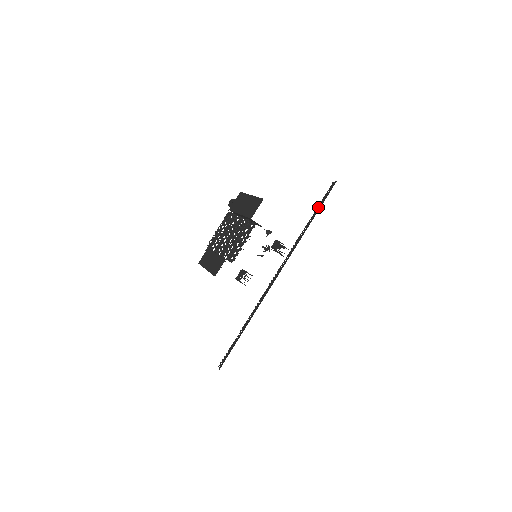
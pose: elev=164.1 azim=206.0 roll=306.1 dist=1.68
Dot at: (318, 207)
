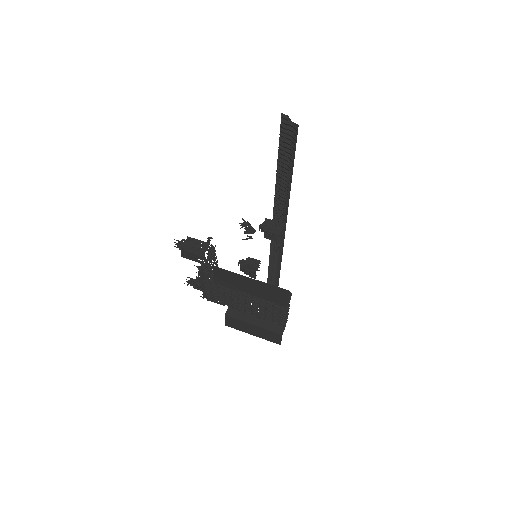
Dot at: (286, 162)
